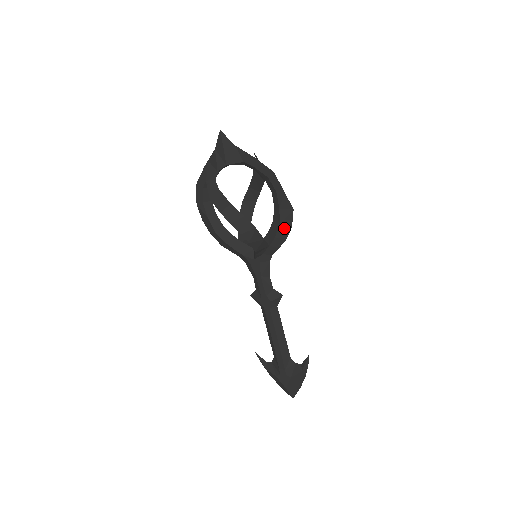
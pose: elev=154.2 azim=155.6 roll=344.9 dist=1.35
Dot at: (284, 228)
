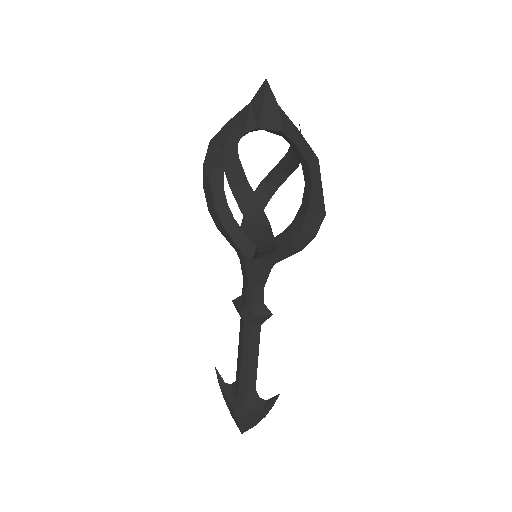
Dot at: (305, 235)
